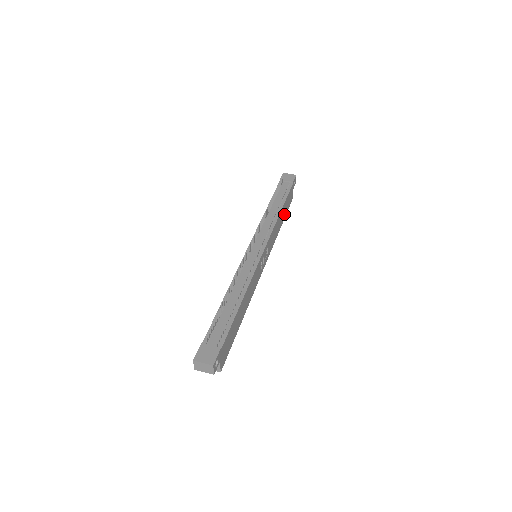
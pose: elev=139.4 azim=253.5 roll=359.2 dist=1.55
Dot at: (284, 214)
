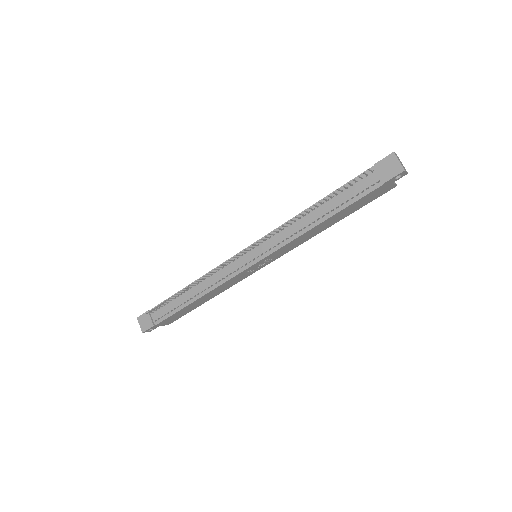
Dot at: (345, 214)
